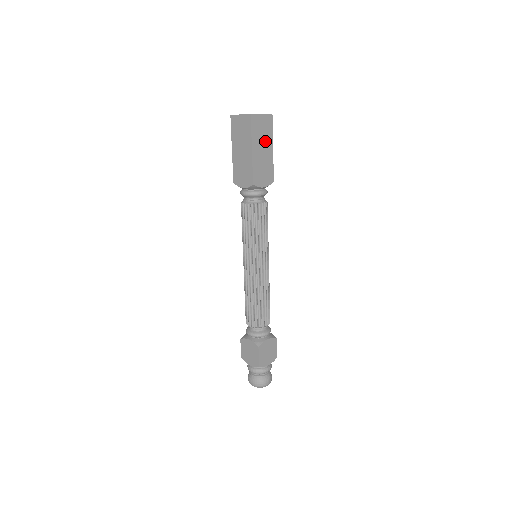
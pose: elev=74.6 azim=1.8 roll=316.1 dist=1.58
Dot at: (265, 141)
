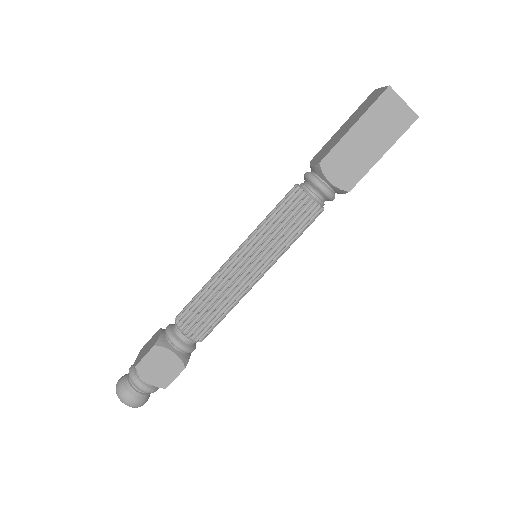
Dot at: (380, 135)
